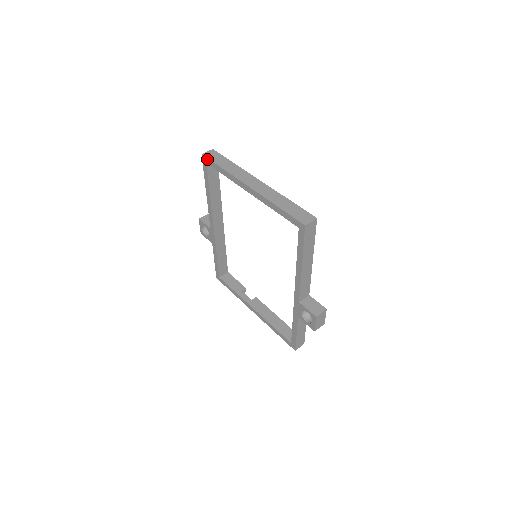
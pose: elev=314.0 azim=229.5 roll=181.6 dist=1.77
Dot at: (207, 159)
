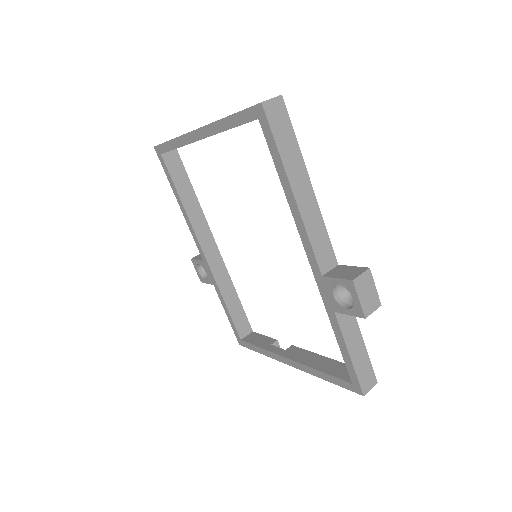
Dot at: (159, 147)
